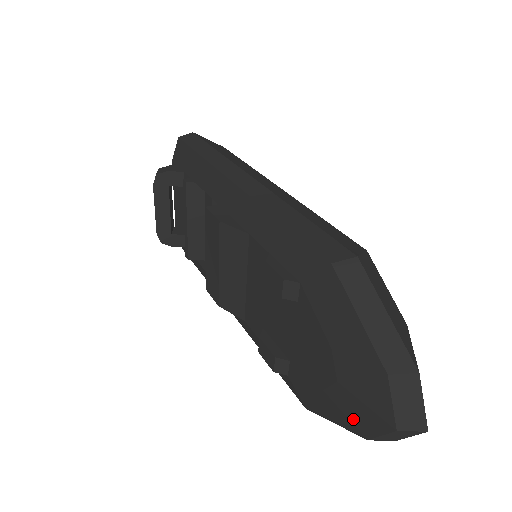
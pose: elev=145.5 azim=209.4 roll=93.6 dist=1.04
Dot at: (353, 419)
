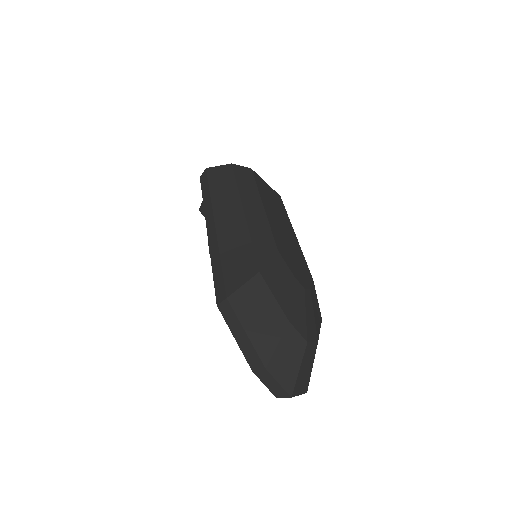
Dot at: occluded
